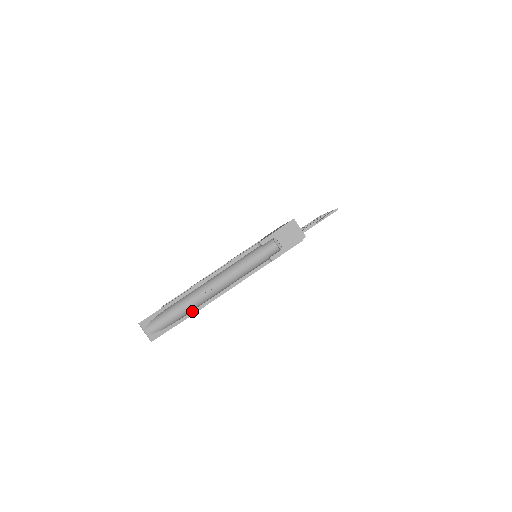
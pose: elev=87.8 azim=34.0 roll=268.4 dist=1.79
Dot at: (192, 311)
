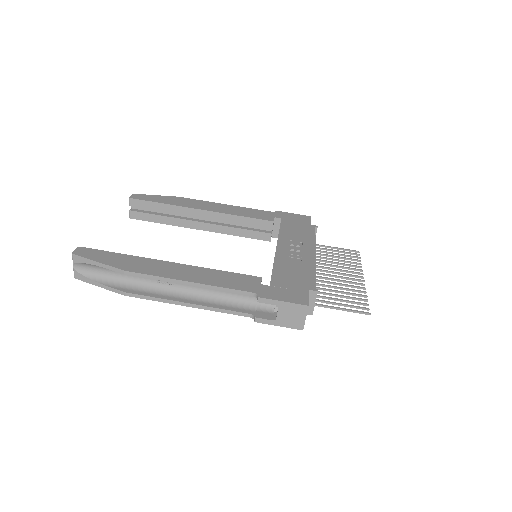
Dot at: (135, 294)
